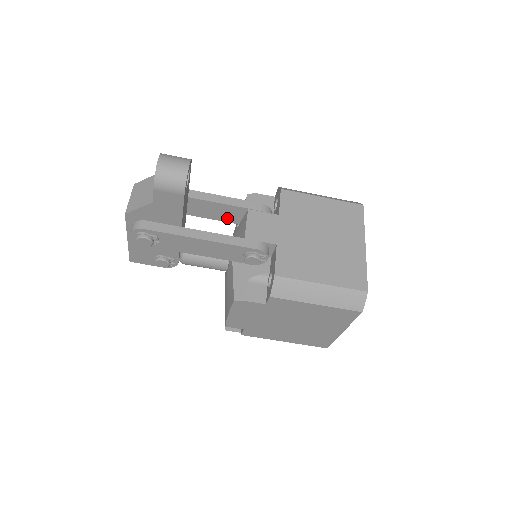
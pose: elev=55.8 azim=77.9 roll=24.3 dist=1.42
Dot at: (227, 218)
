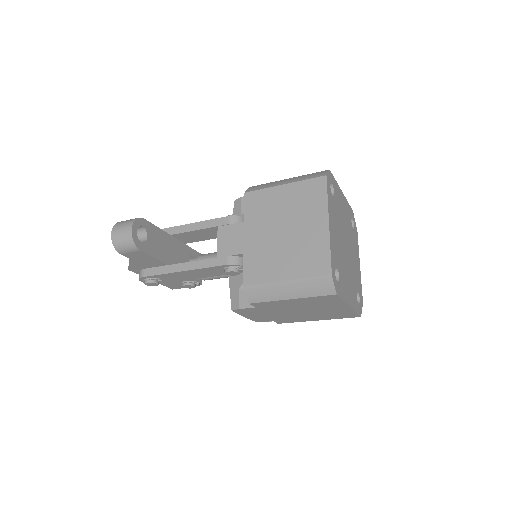
Dot at: (213, 236)
